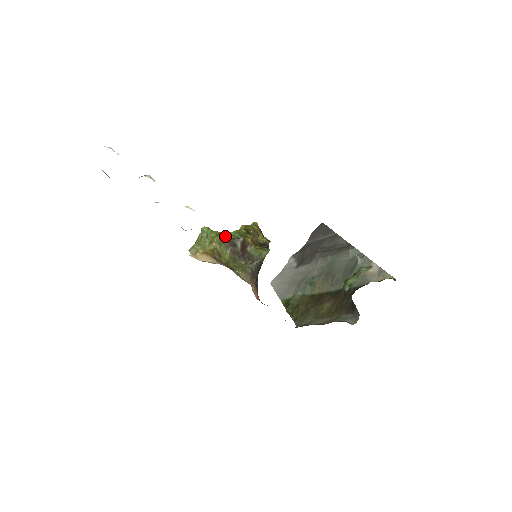
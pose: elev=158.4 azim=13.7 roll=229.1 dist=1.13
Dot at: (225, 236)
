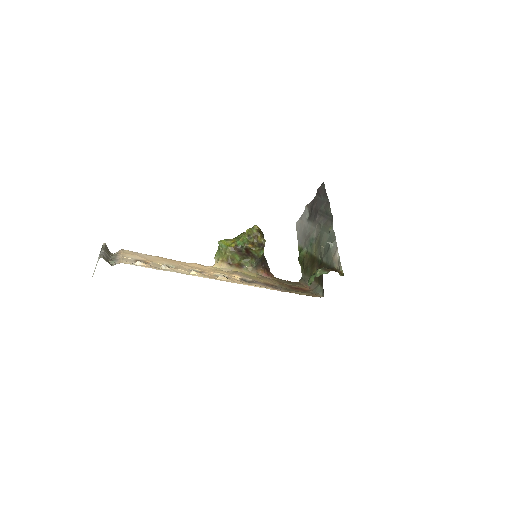
Dot at: (234, 246)
